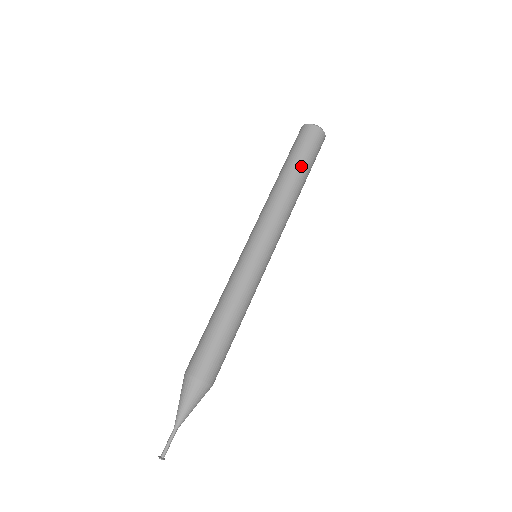
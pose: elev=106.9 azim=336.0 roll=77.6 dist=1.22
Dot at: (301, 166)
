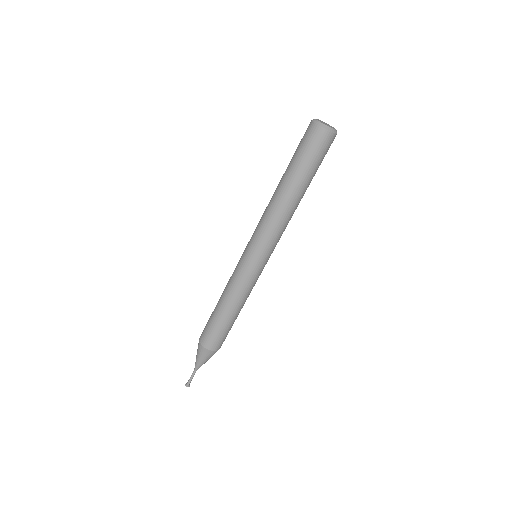
Dot at: (300, 176)
